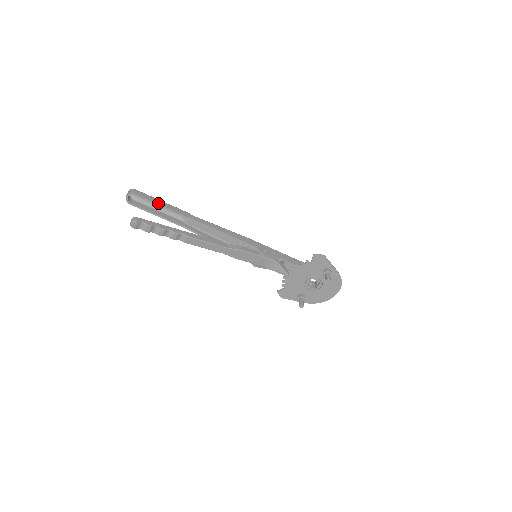
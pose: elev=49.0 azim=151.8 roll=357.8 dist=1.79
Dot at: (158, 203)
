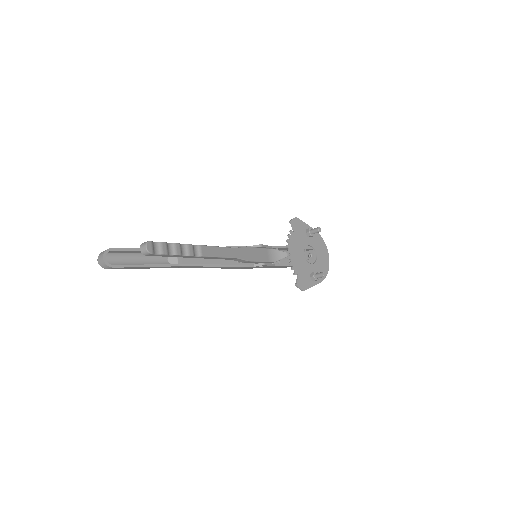
Dot at: occluded
